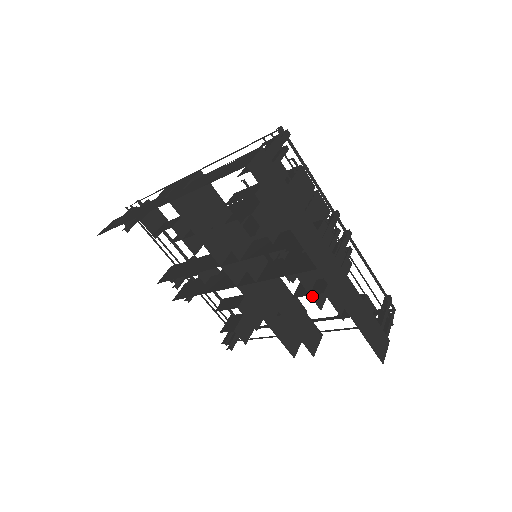
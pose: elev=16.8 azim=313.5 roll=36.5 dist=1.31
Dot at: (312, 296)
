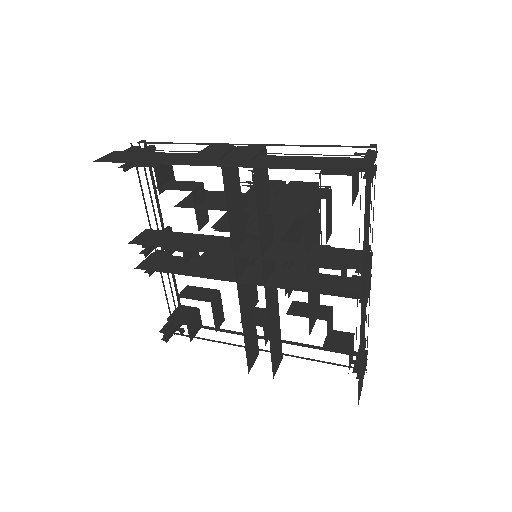
Dot at: (309, 319)
